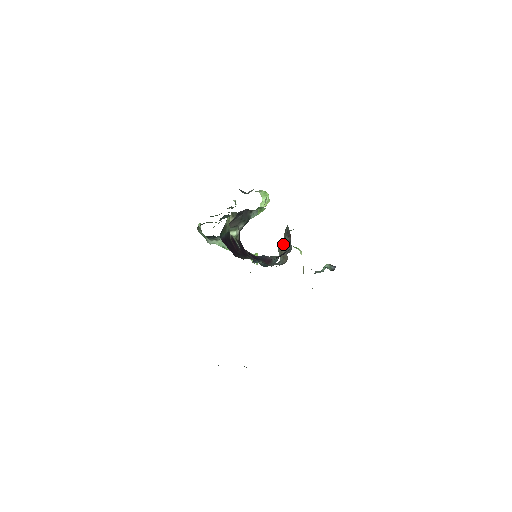
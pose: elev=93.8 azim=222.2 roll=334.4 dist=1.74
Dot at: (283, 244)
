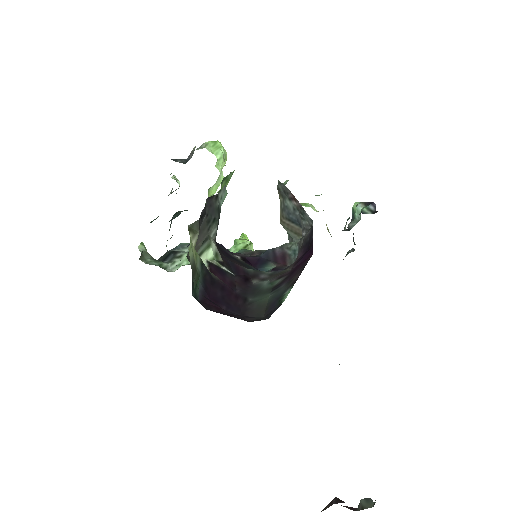
Dot at: (287, 214)
